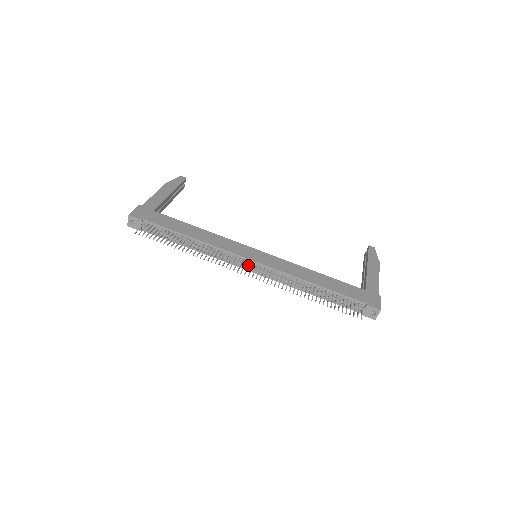
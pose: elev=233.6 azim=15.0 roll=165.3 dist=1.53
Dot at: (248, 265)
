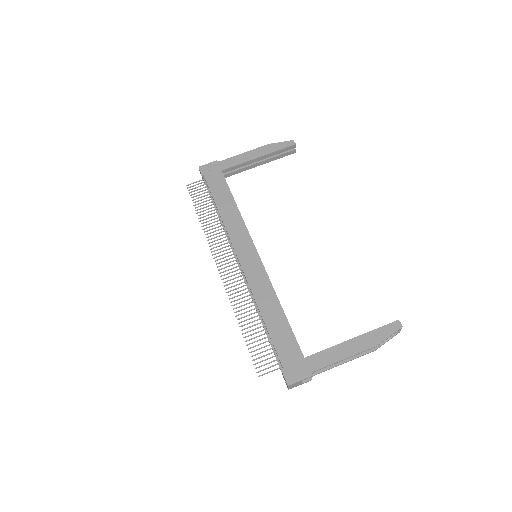
Dot at: occluded
